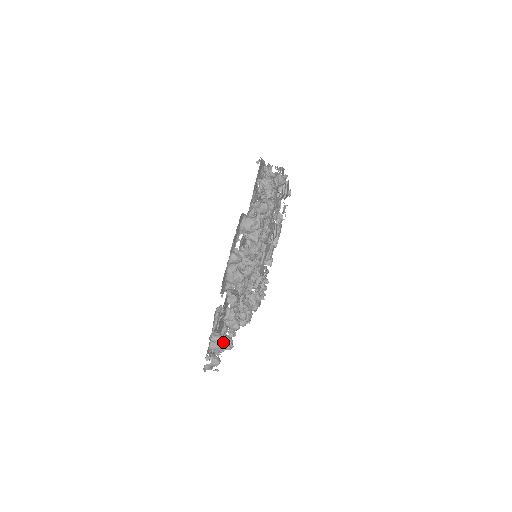
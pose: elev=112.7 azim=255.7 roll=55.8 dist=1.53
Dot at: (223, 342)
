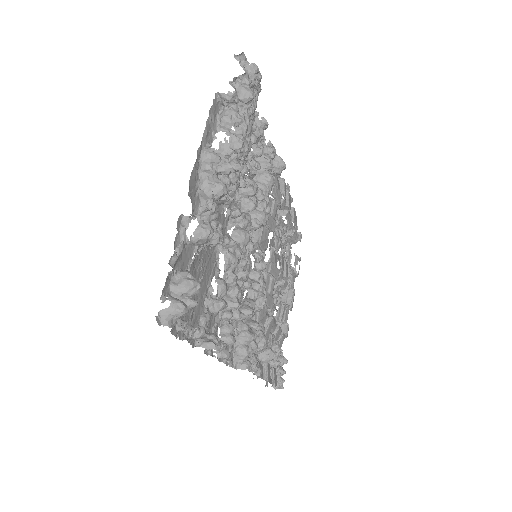
Dot at: (193, 280)
